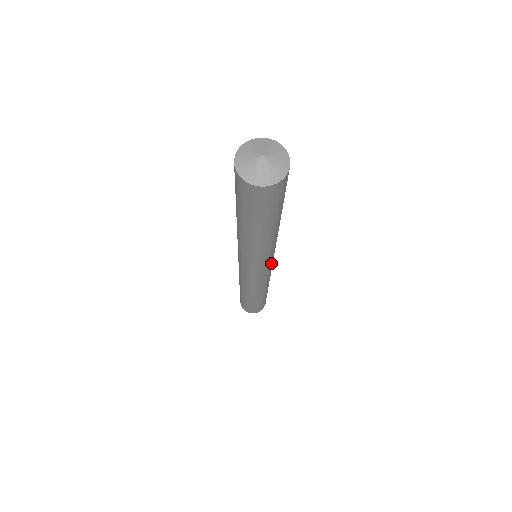
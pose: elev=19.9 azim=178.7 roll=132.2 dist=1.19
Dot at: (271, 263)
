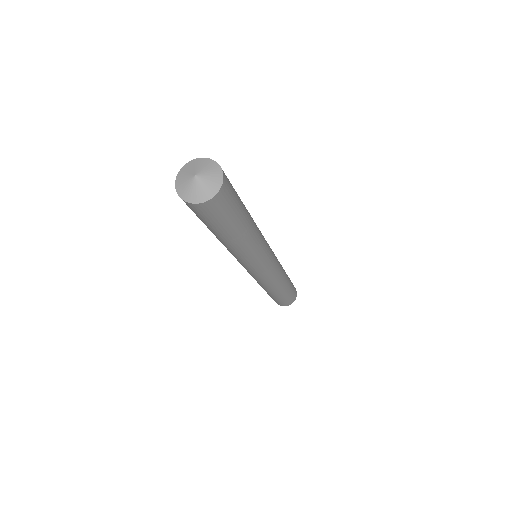
Dot at: (255, 271)
